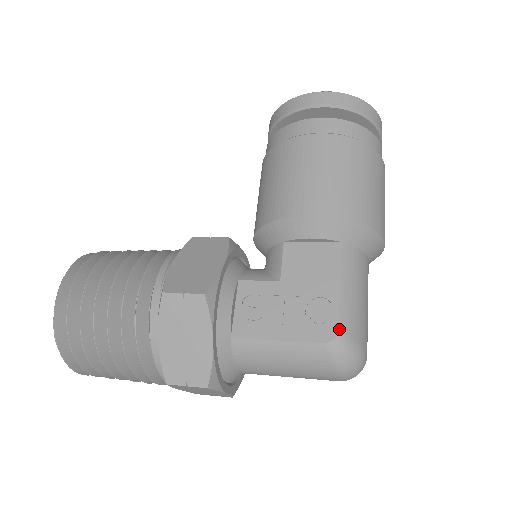
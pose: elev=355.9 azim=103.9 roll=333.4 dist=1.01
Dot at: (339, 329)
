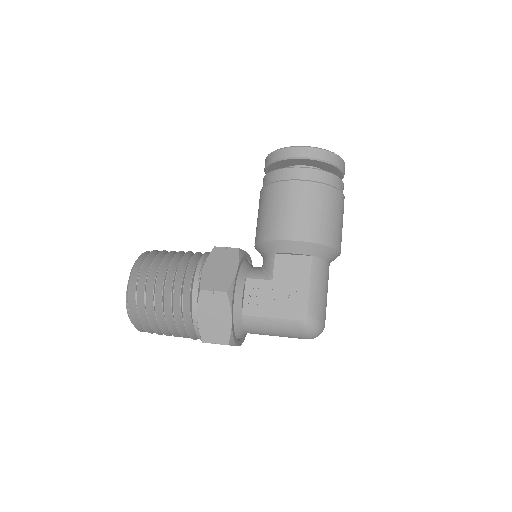
Dot at: (308, 312)
